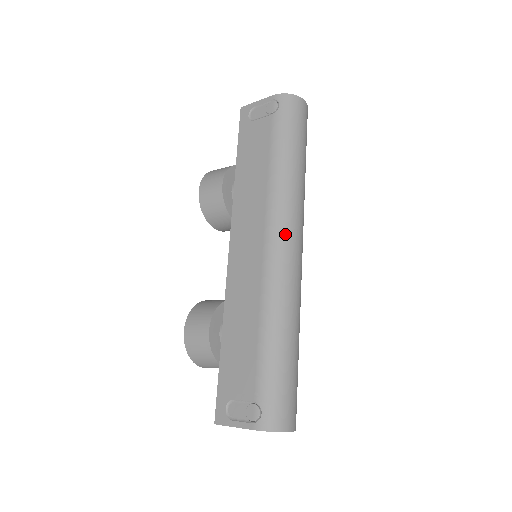
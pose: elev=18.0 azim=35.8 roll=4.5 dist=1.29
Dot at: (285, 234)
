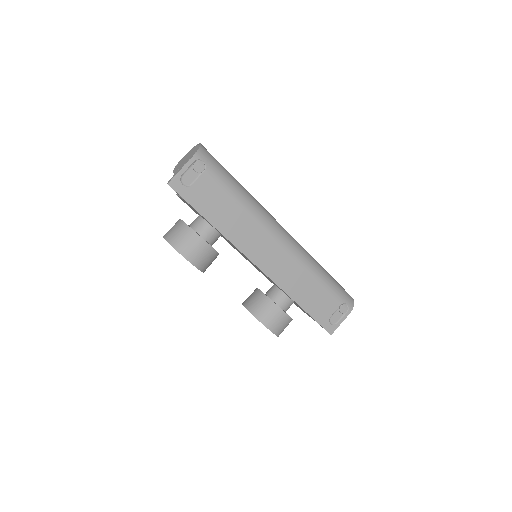
Dot at: (280, 228)
